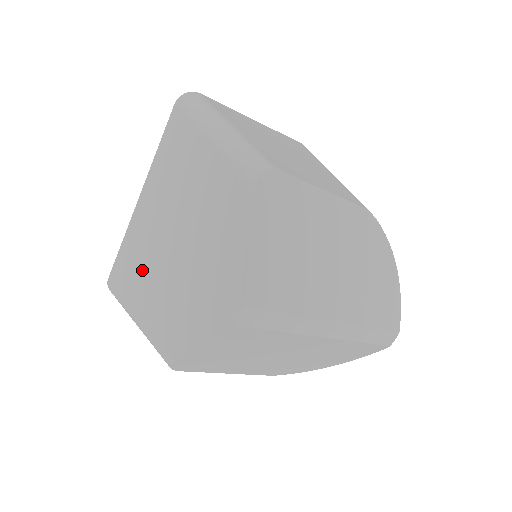
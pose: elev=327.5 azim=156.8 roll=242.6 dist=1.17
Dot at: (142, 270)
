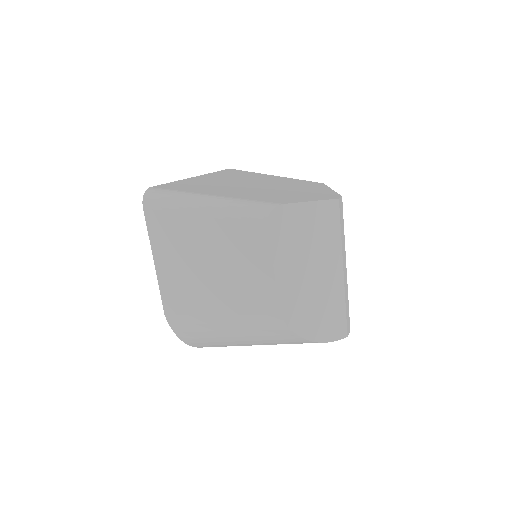
Dot at: (214, 187)
